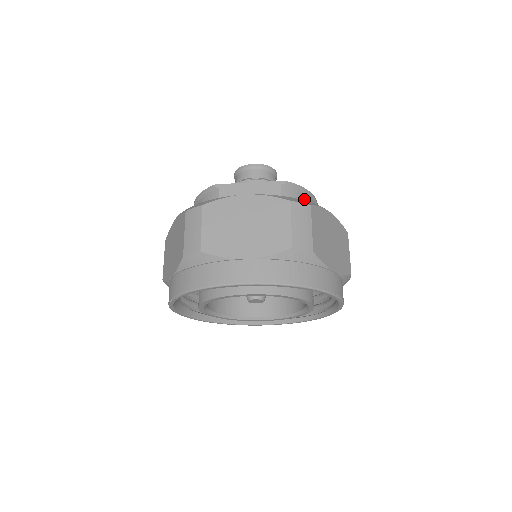
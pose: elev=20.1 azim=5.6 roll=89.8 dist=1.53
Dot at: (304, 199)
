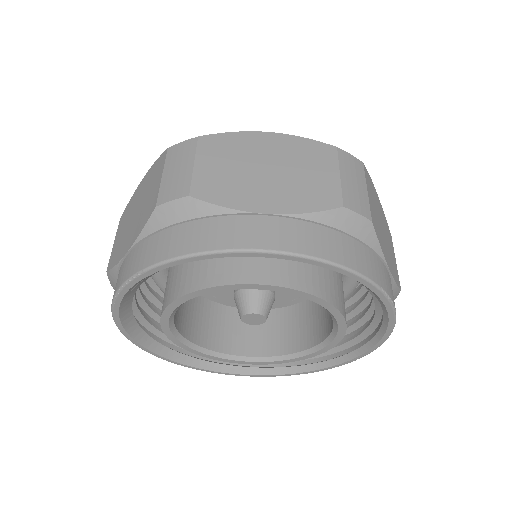
Dot at: occluded
